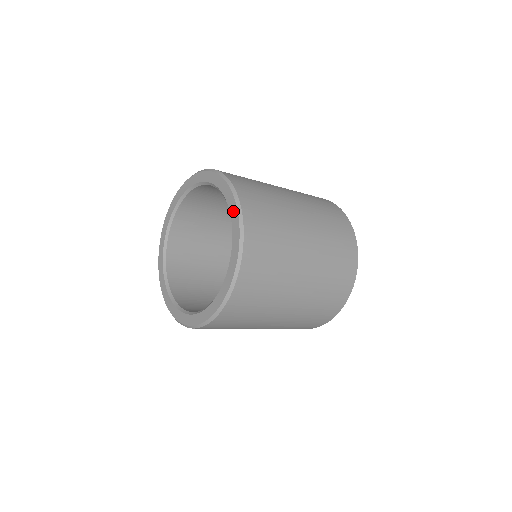
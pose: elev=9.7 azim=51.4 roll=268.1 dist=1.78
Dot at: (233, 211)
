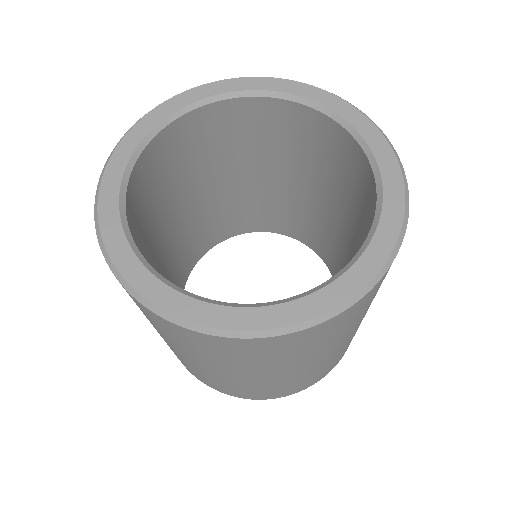
Dot at: (291, 87)
